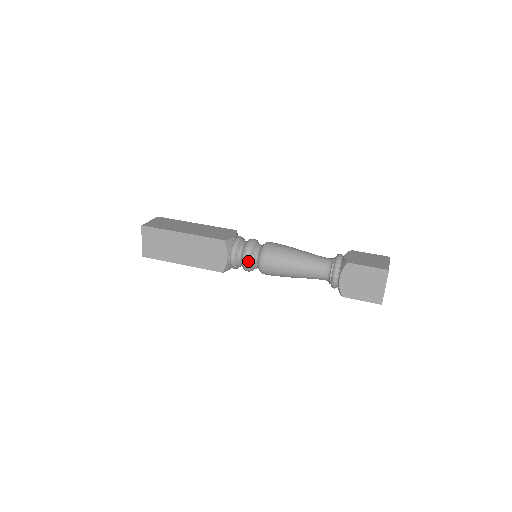
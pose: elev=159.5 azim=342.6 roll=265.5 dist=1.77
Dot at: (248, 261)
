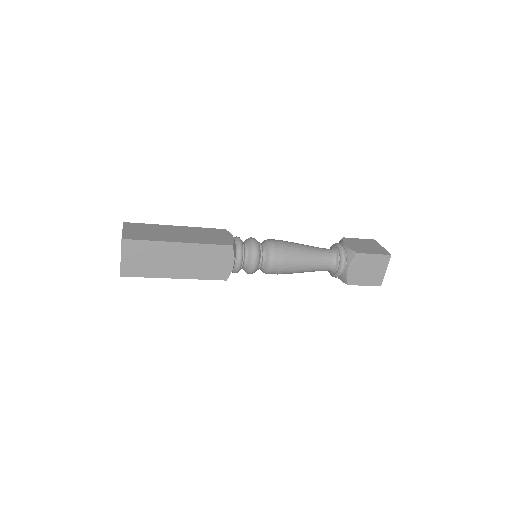
Dot at: (257, 264)
